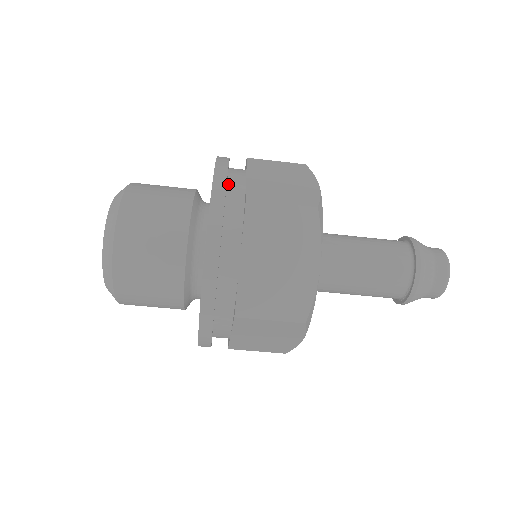
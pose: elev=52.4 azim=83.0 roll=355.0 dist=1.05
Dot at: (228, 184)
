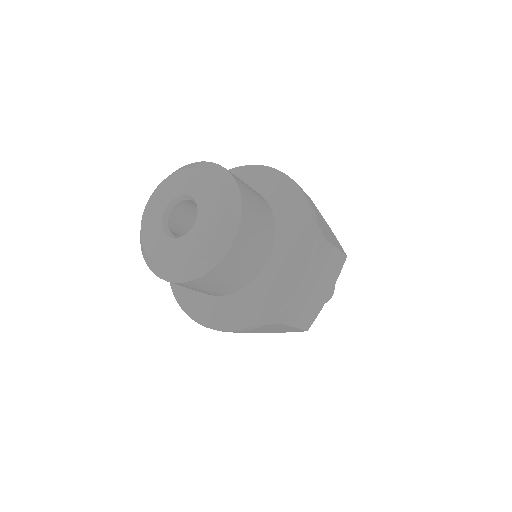
Dot at: occluded
